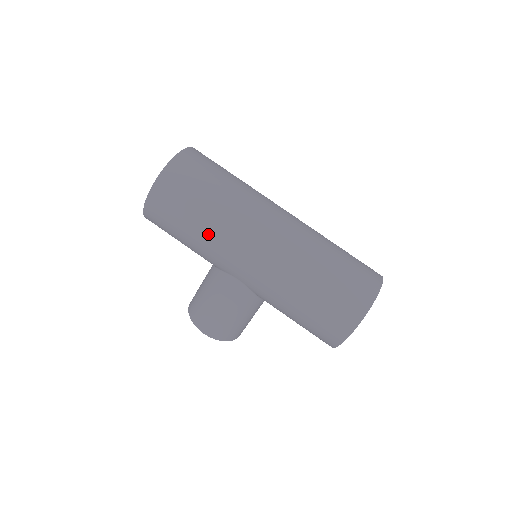
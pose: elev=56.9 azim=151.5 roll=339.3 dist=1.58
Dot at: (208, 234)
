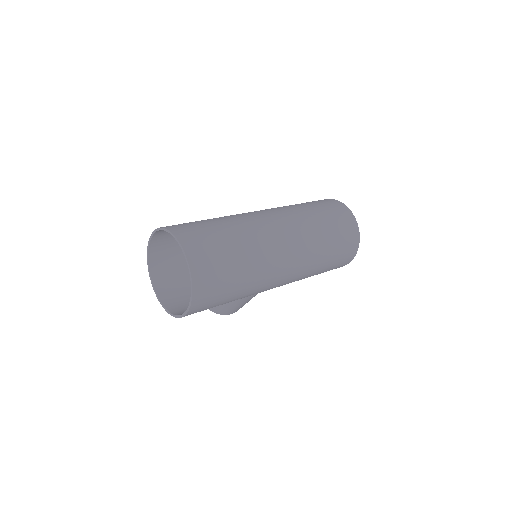
Dot at: (245, 296)
